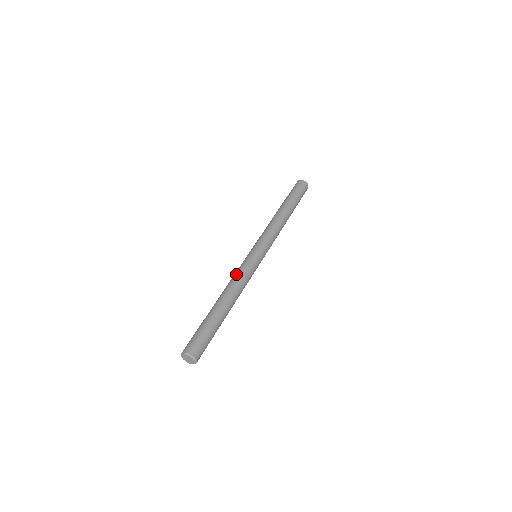
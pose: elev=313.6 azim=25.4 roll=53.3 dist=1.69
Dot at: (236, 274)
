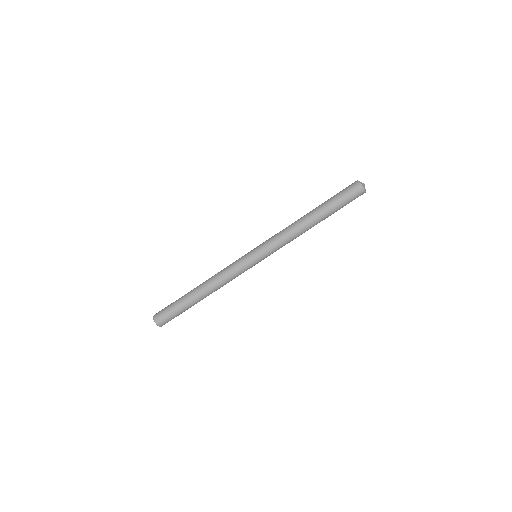
Dot at: (224, 270)
